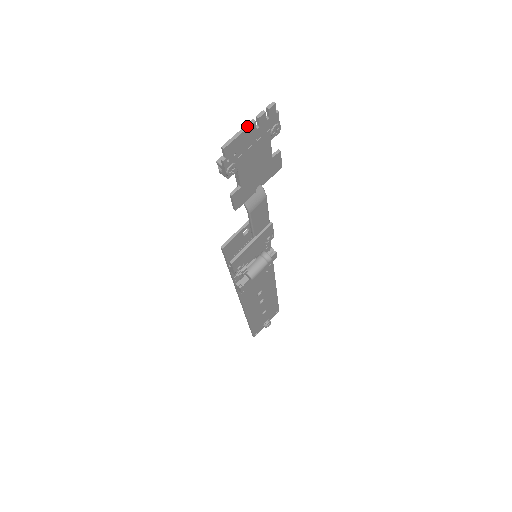
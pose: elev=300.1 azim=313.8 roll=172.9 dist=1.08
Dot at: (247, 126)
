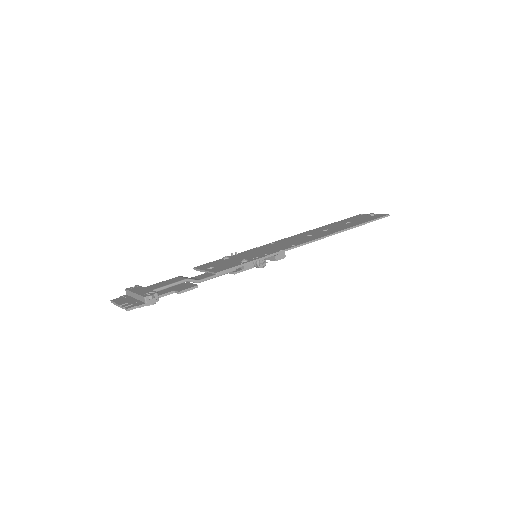
Dot at: (118, 305)
